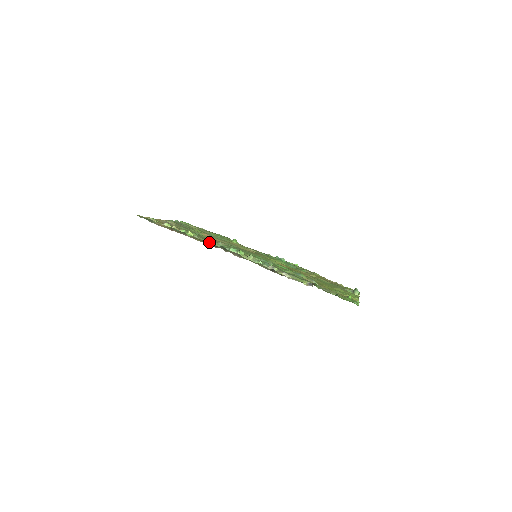
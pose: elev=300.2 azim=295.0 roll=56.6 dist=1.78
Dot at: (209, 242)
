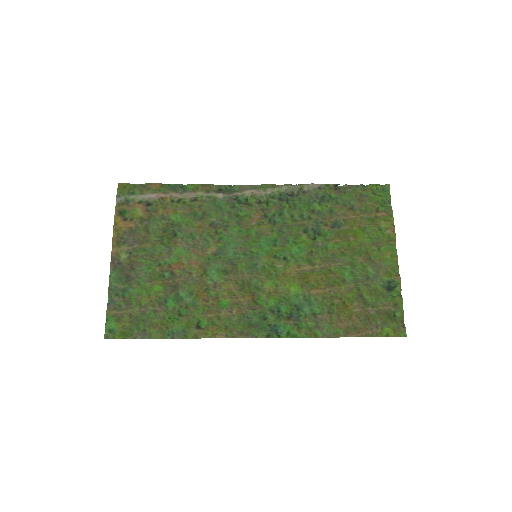
Dot at: (210, 200)
